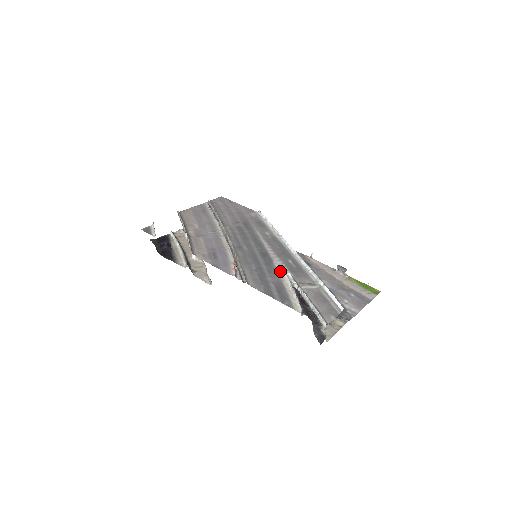
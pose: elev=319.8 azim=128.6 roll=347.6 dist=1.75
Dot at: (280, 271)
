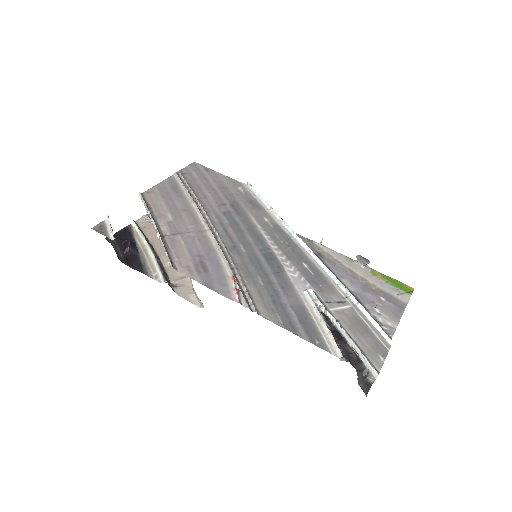
Dot at: (296, 284)
